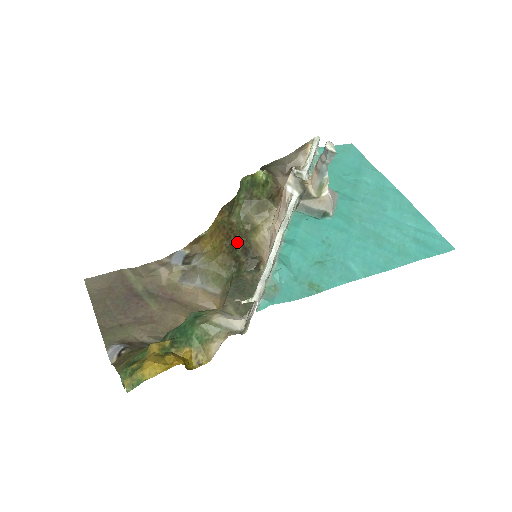
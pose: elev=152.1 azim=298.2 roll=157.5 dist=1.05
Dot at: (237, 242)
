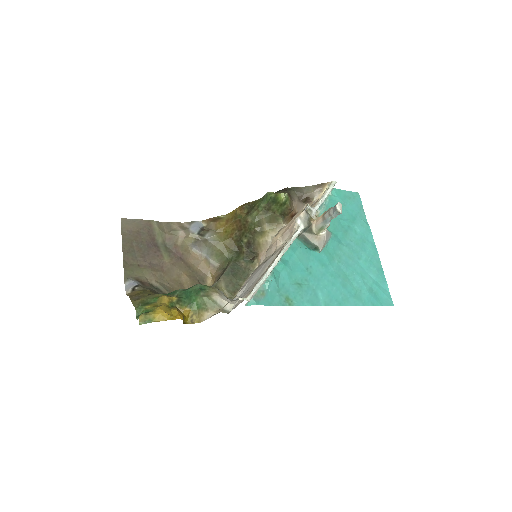
Dot at: (245, 236)
